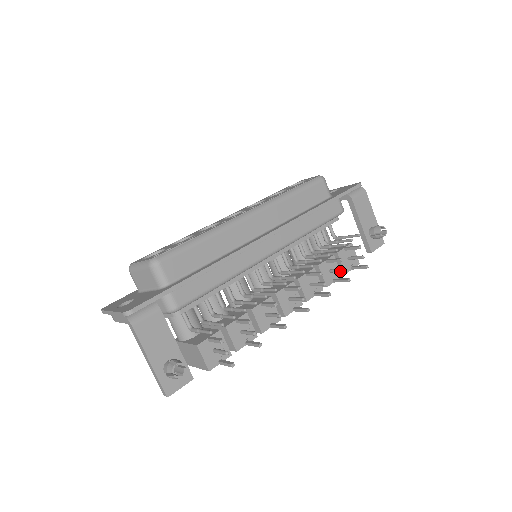
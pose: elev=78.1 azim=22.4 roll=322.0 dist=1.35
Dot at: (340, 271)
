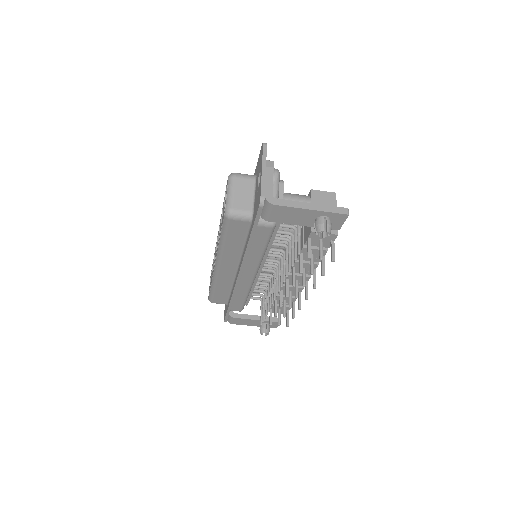
Dot at: (311, 270)
